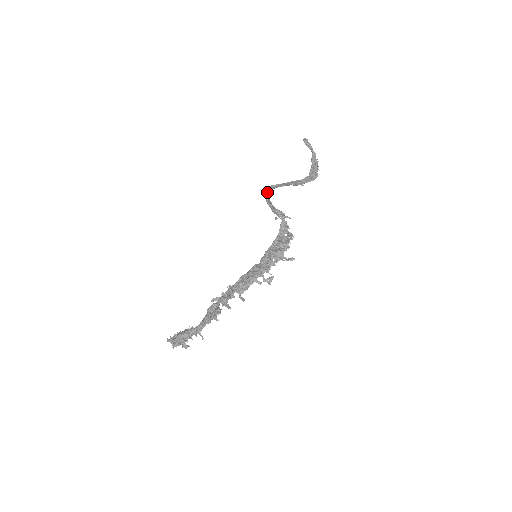
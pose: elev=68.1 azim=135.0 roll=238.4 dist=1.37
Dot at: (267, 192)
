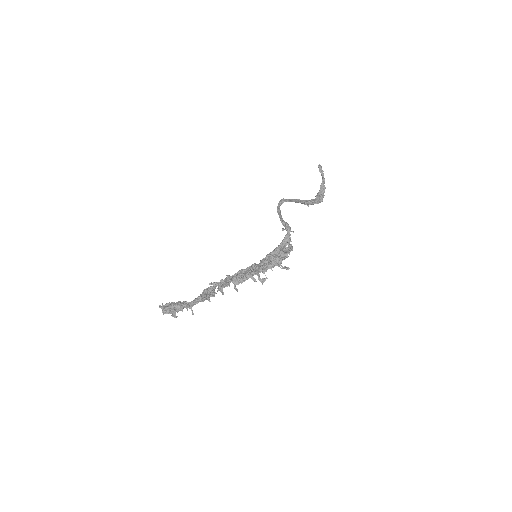
Dot at: (279, 203)
